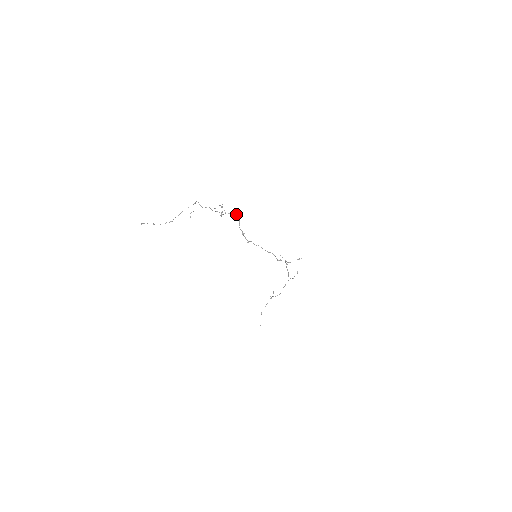
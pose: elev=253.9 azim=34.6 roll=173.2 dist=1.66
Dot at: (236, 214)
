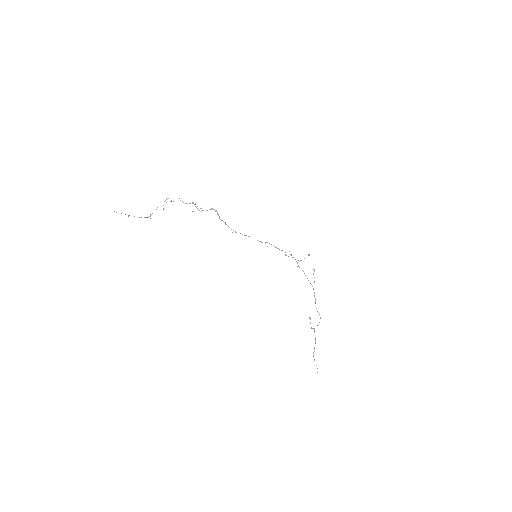
Dot at: (212, 208)
